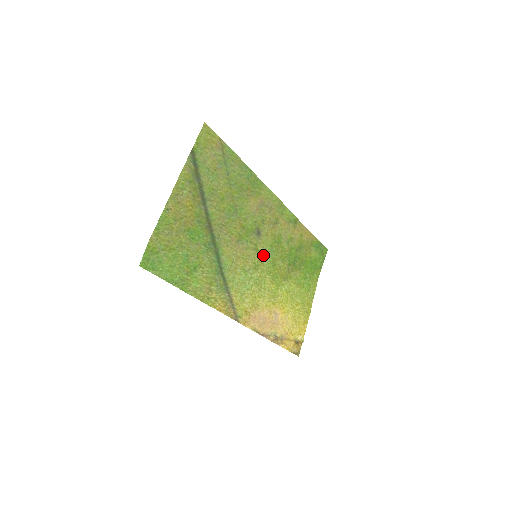
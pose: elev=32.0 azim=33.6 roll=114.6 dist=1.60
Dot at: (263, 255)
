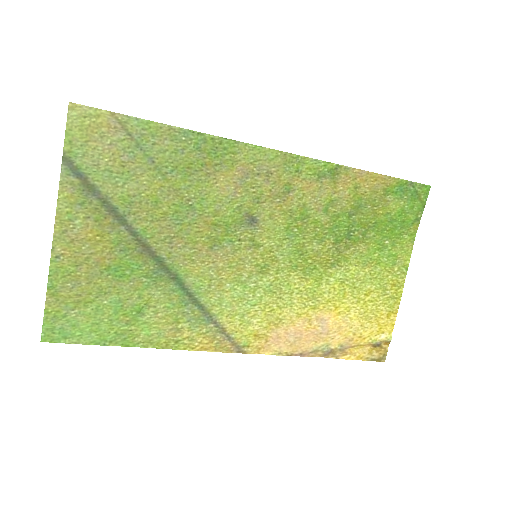
Dot at: (273, 248)
